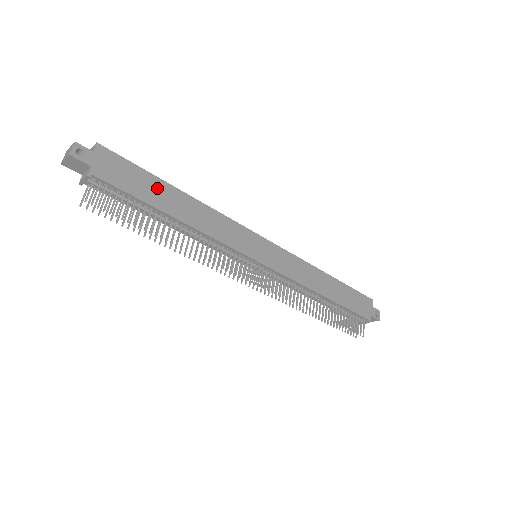
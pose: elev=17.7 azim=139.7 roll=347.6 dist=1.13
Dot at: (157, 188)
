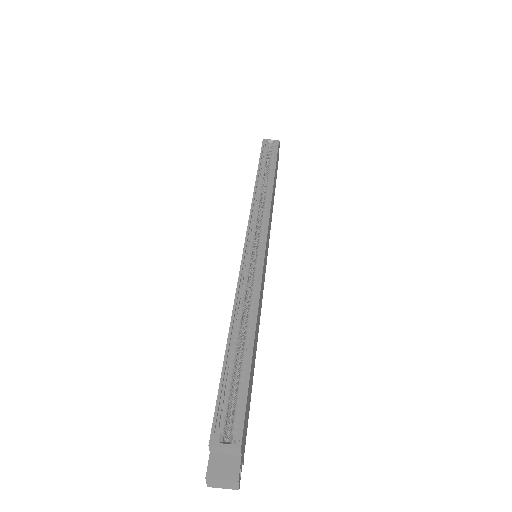
Dot at: (252, 370)
